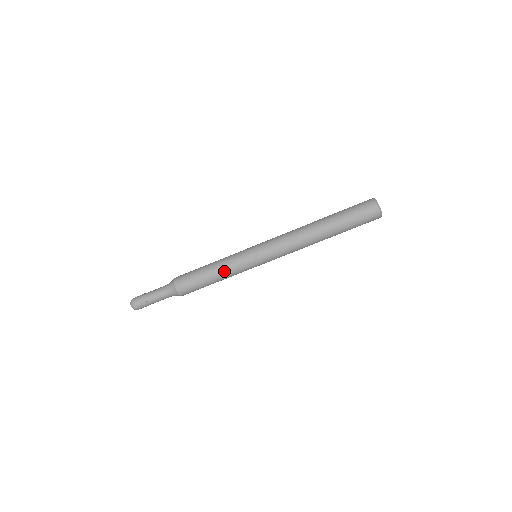
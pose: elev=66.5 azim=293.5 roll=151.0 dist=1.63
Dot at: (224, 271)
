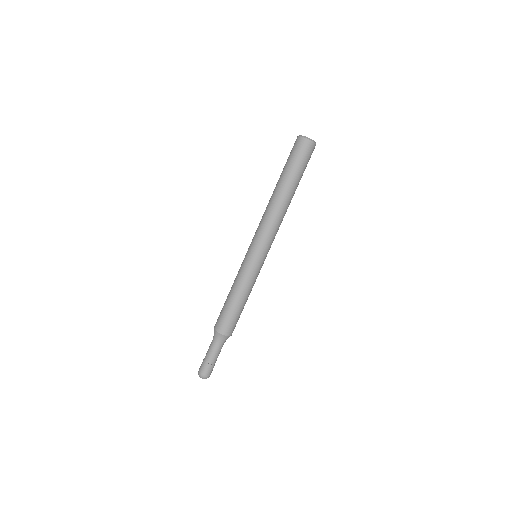
Dot at: (236, 284)
